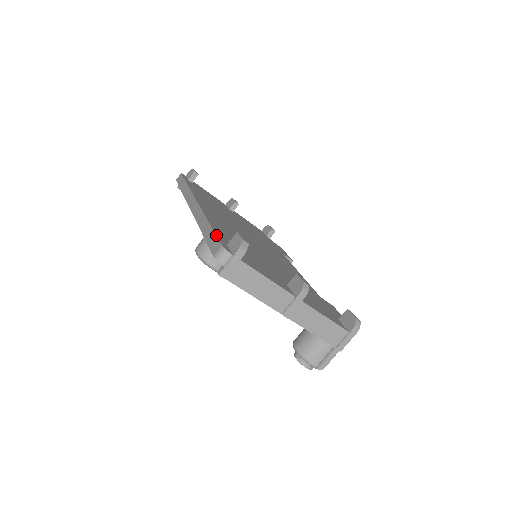
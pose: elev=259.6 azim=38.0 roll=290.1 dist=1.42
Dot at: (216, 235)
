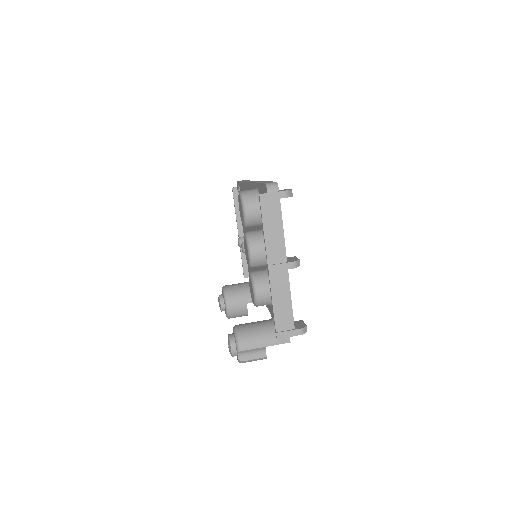
Dot at: (272, 181)
